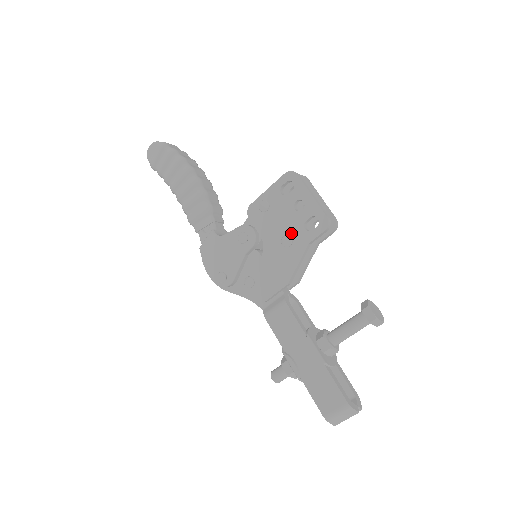
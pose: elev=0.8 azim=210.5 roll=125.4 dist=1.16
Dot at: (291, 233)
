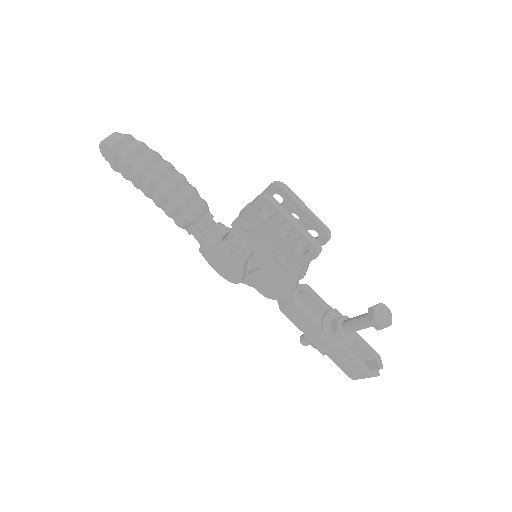
Dot at: (283, 254)
